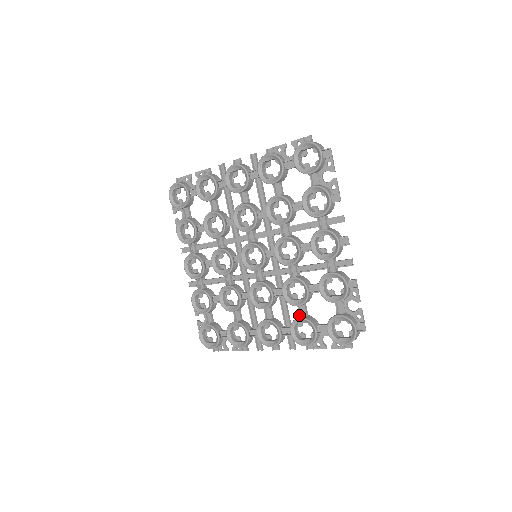
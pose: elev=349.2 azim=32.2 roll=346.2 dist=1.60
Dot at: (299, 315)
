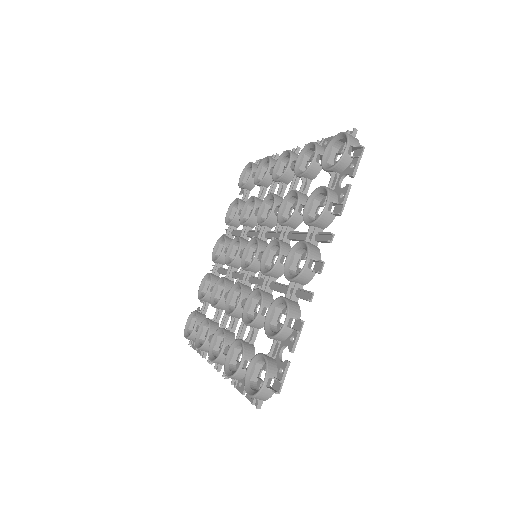
Dot at: occluded
